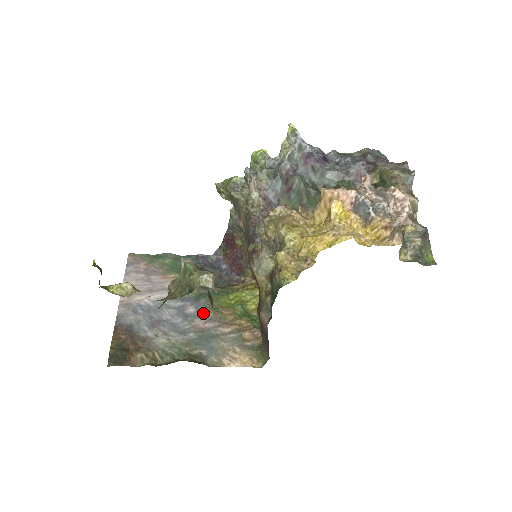
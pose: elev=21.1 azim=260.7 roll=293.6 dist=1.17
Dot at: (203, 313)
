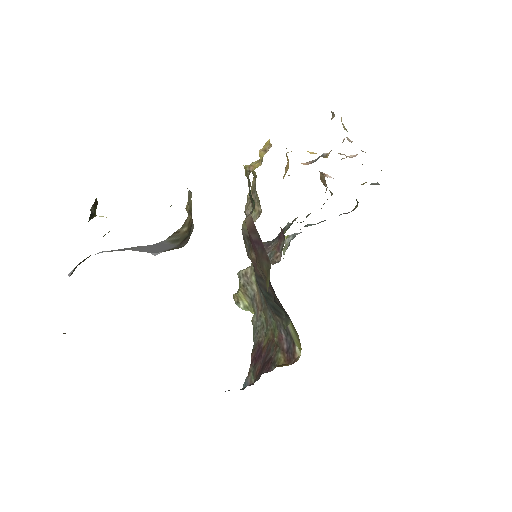
Dot at: occluded
